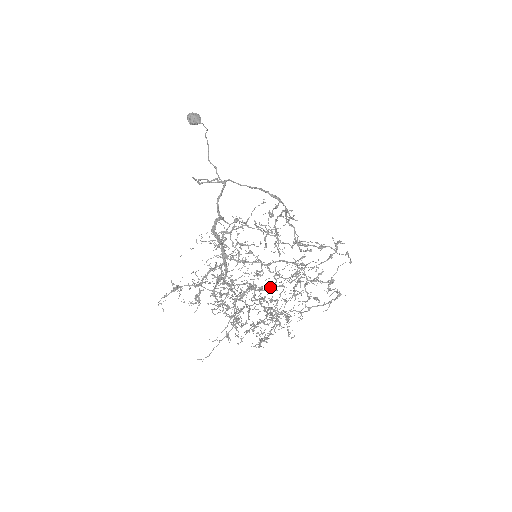
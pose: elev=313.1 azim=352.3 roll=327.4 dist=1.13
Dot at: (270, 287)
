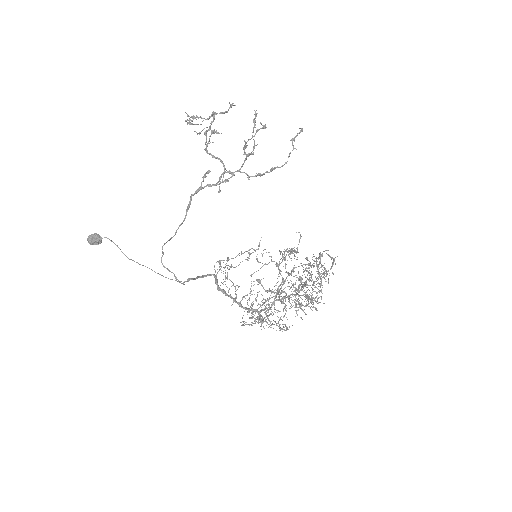
Dot at: (286, 255)
